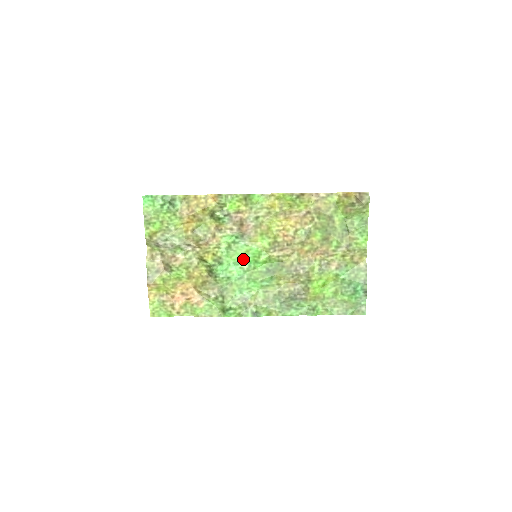
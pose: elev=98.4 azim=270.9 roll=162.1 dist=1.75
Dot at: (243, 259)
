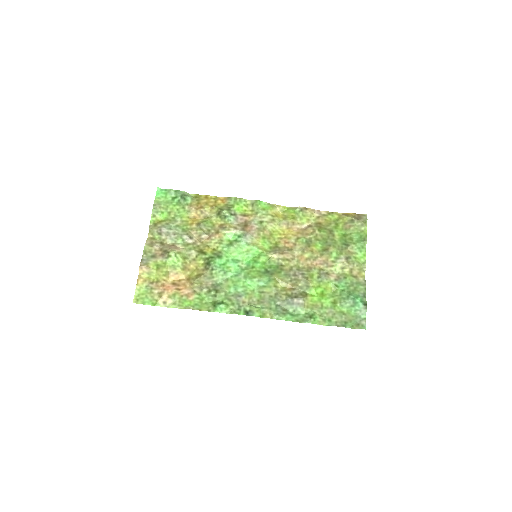
Dot at: (242, 258)
